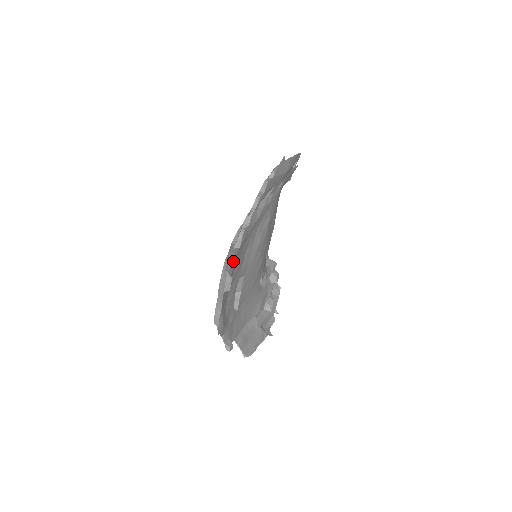
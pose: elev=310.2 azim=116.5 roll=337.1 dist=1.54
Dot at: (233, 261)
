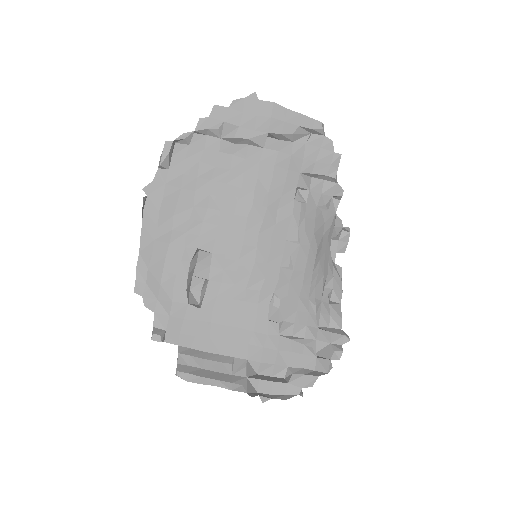
Dot at: (161, 189)
